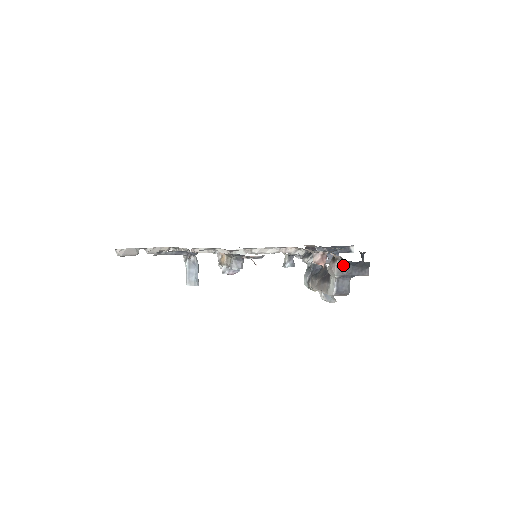
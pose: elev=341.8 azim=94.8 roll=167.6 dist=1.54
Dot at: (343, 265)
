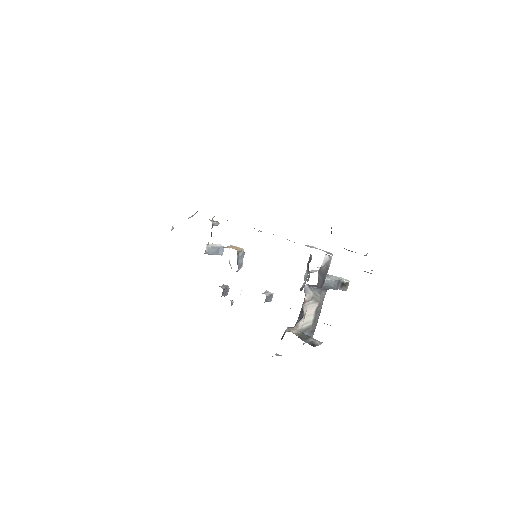
Dot at: occluded
